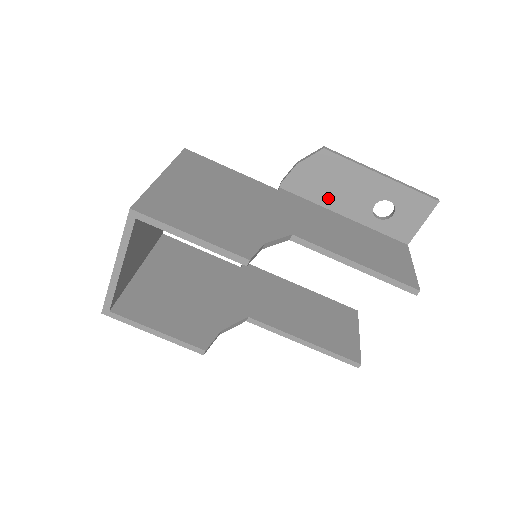
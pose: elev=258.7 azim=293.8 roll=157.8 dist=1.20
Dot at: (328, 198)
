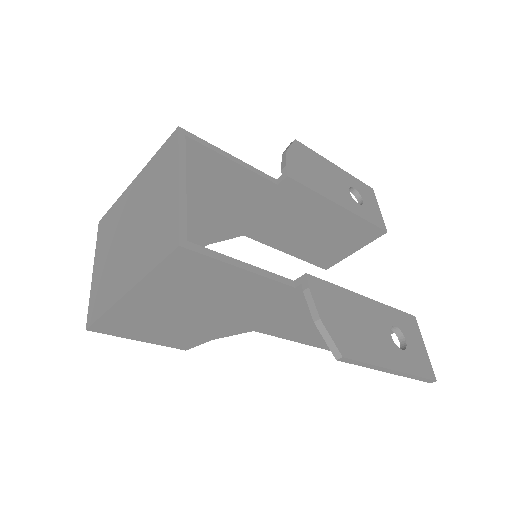
Dot at: occluded
